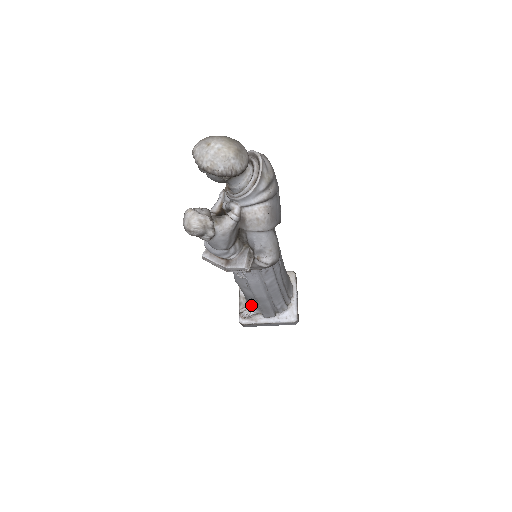
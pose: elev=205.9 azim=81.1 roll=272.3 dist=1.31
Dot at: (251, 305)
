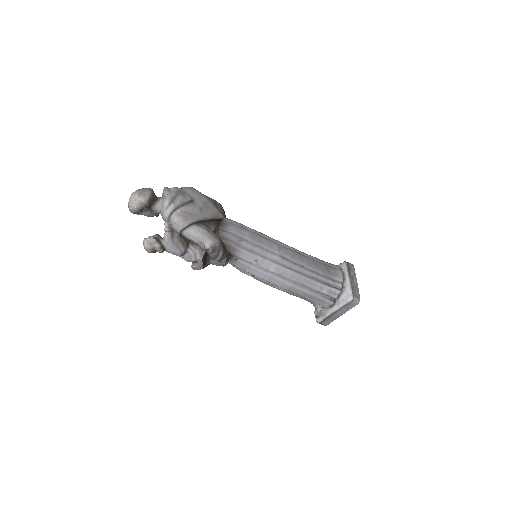
Dot at: (310, 302)
